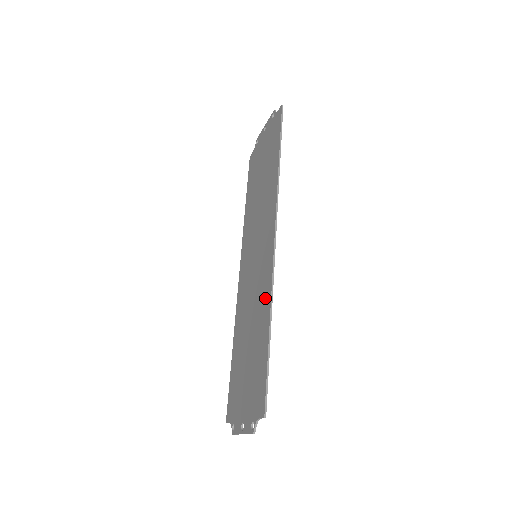
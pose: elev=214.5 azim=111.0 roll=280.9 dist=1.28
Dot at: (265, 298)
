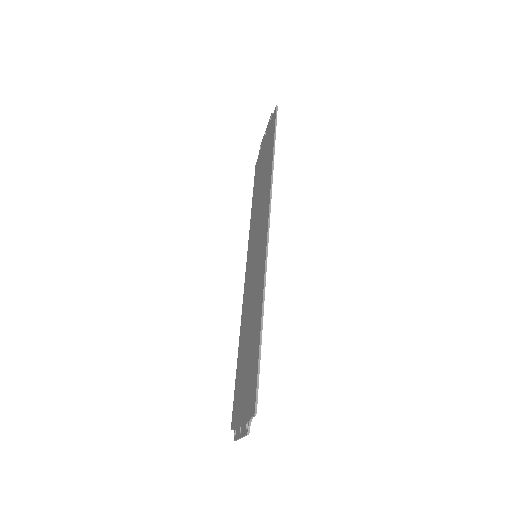
Dot at: (259, 294)
